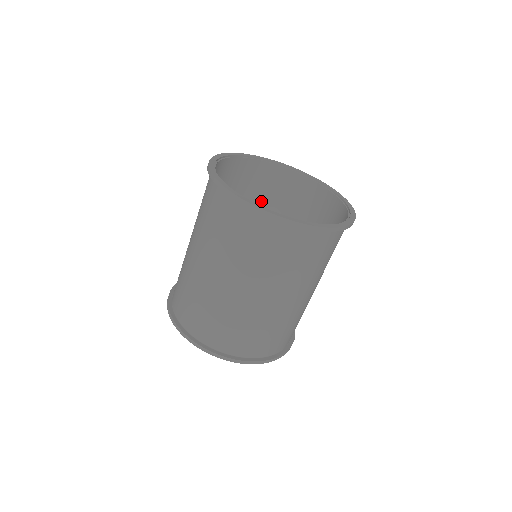
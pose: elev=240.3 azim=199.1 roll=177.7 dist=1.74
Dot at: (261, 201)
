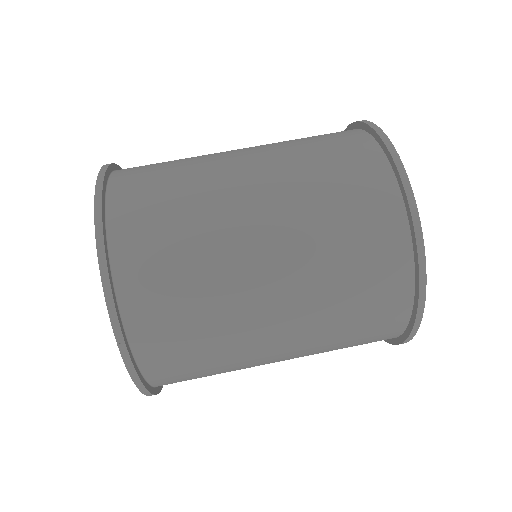
Dot at: occluded
